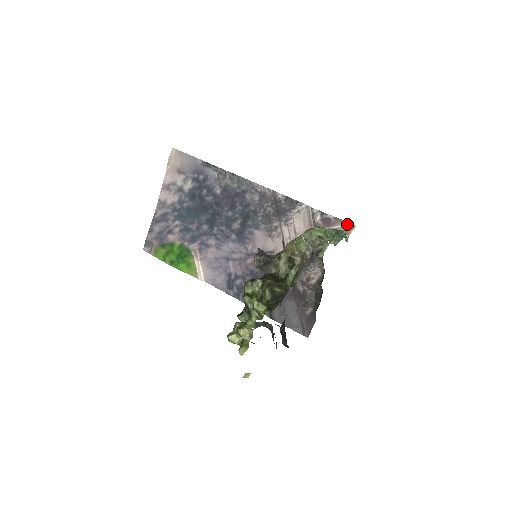
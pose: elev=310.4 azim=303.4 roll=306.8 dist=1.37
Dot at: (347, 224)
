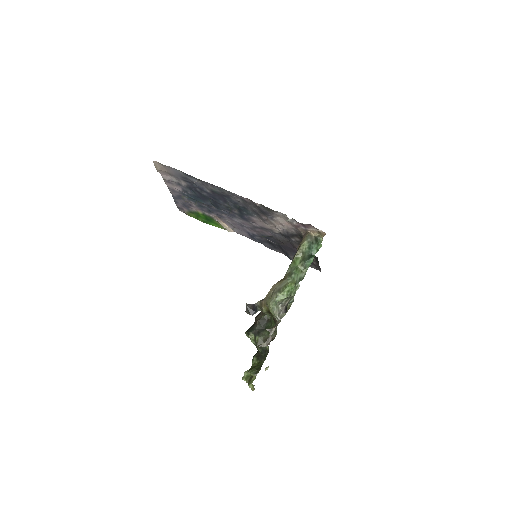
Dot at: (319, 230)
